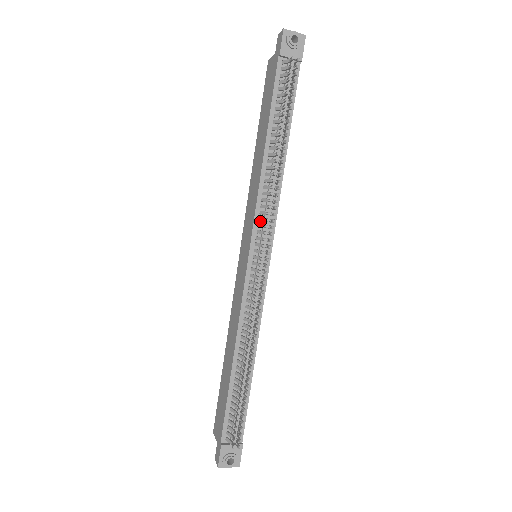
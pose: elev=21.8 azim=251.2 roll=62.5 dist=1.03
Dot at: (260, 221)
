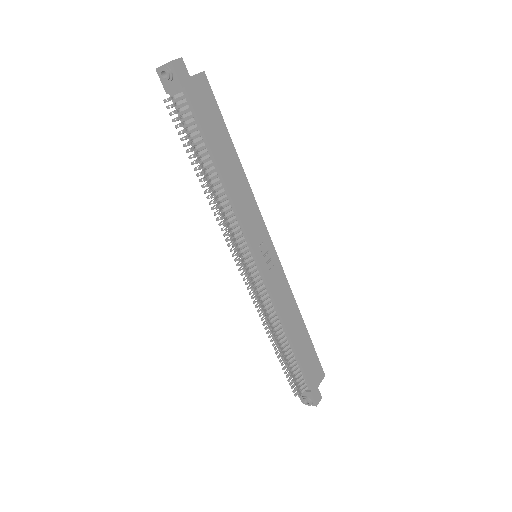
Dot at: occluded
